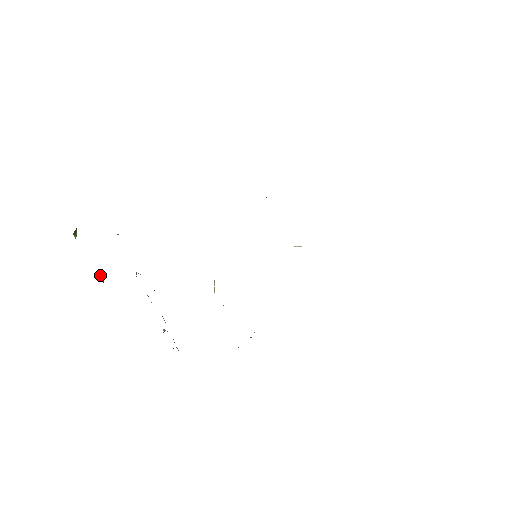
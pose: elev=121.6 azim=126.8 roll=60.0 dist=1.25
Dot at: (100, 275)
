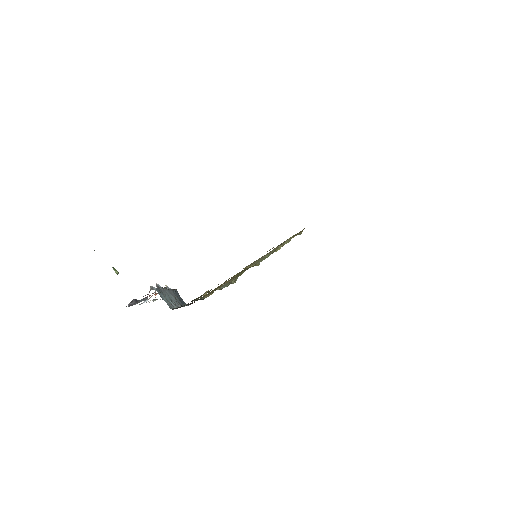
Dot at: (117, 273)
